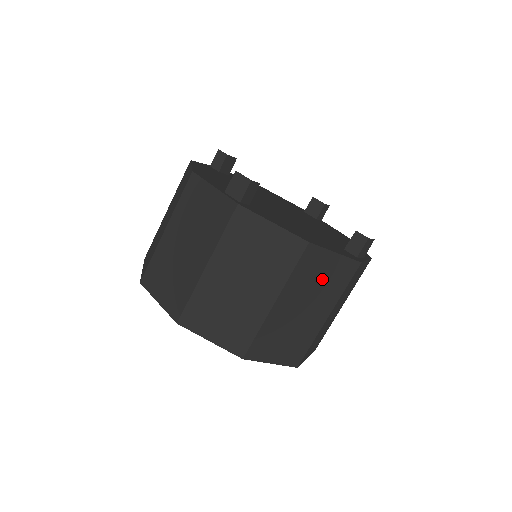
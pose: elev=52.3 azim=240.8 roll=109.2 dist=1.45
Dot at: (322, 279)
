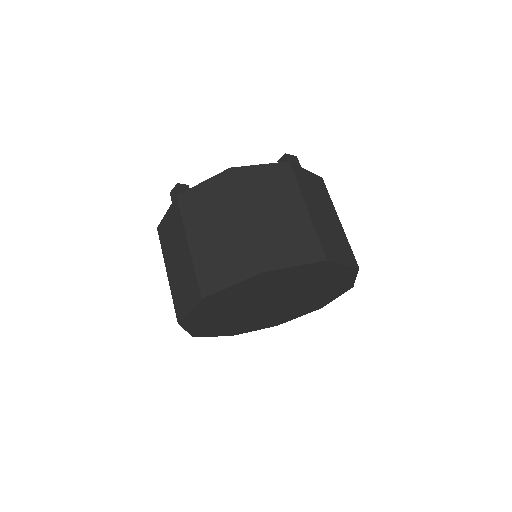
Dot at: (268, 185)
